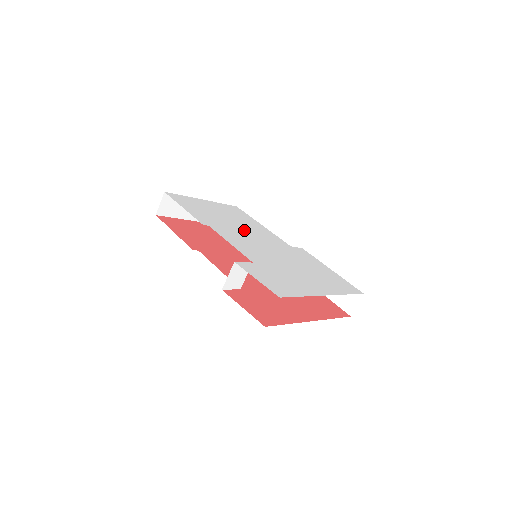
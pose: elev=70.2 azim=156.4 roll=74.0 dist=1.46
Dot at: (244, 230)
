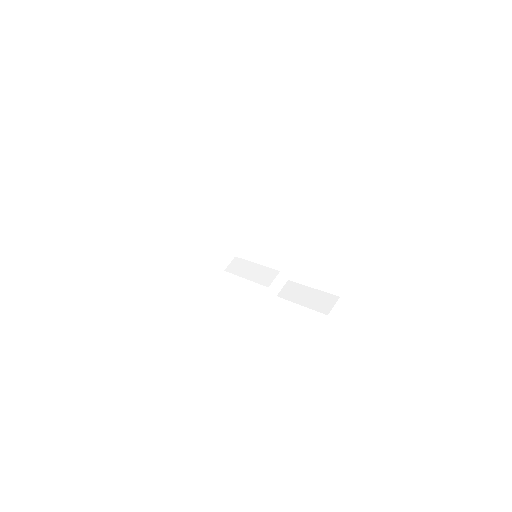
Dot at: occluded
